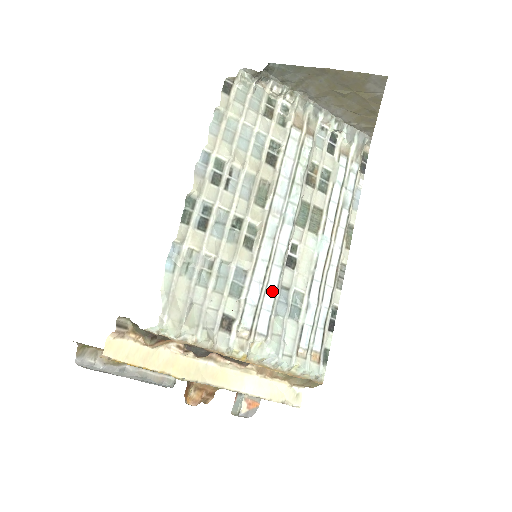
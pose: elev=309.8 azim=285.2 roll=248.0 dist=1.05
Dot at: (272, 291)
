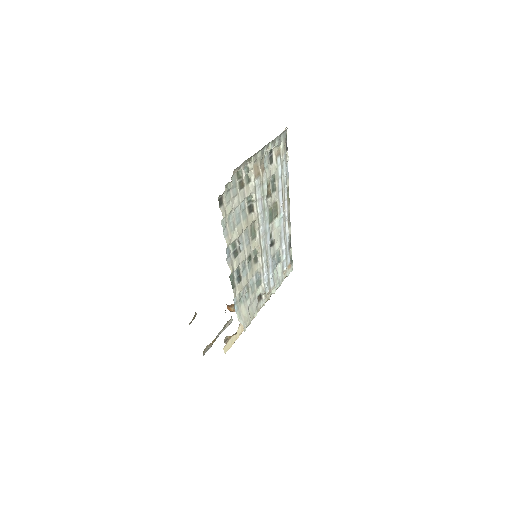
Dot at: (271, 267)
